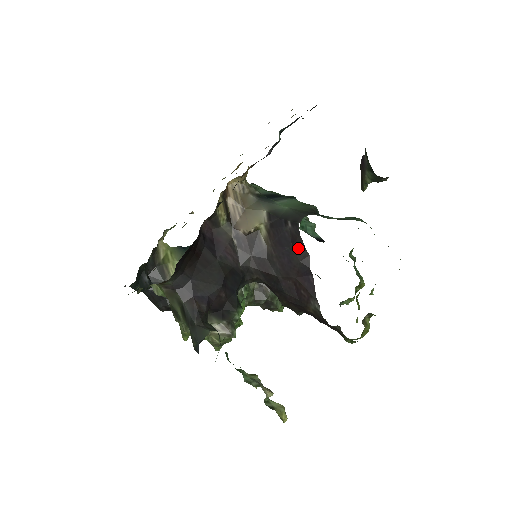
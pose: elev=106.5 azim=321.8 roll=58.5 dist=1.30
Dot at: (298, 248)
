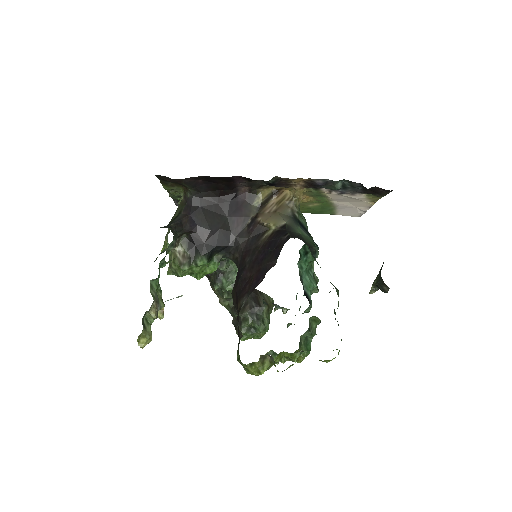
Dot at: (275, 254)
